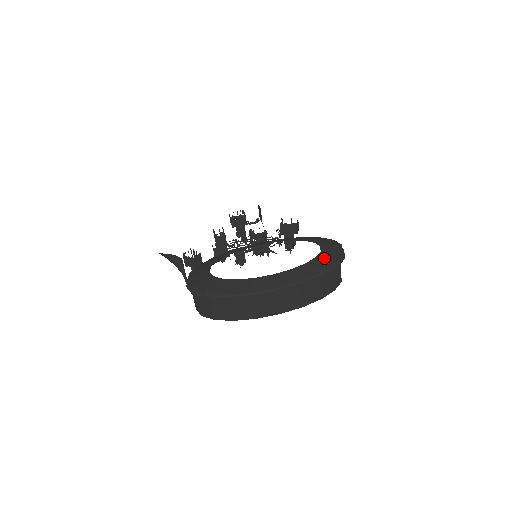
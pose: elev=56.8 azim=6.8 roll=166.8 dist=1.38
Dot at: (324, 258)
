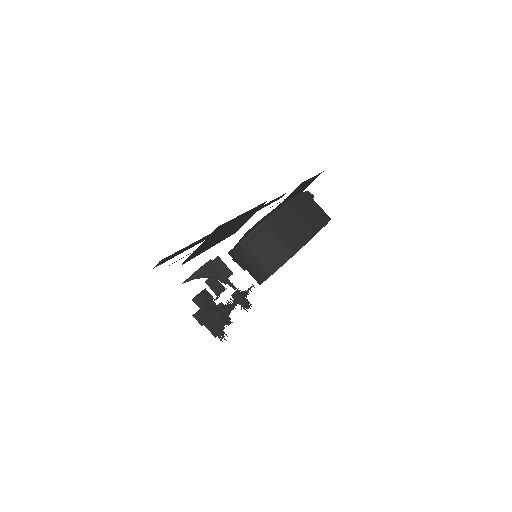
Dot at: occluded
